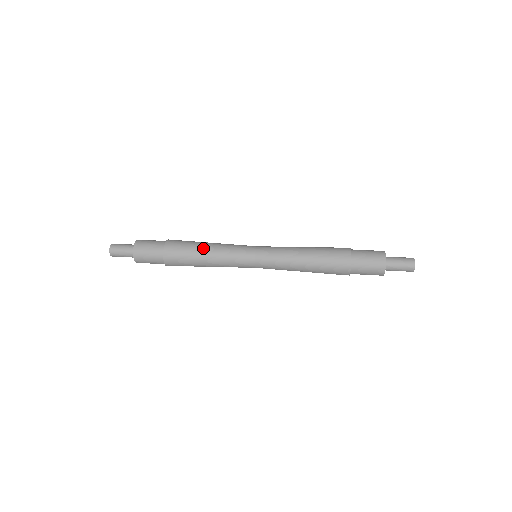
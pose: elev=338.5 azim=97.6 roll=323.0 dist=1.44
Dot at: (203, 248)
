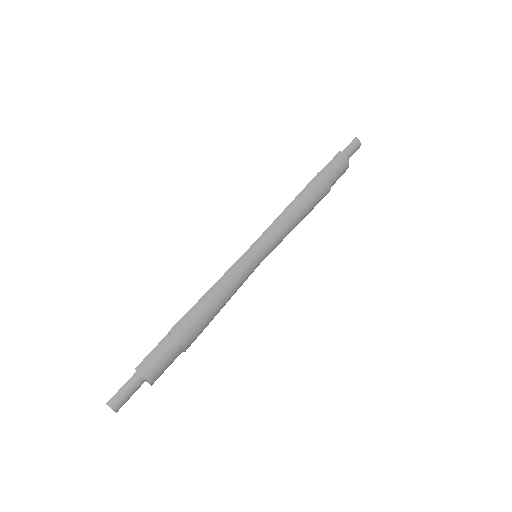
Dot at: (219, 307)
